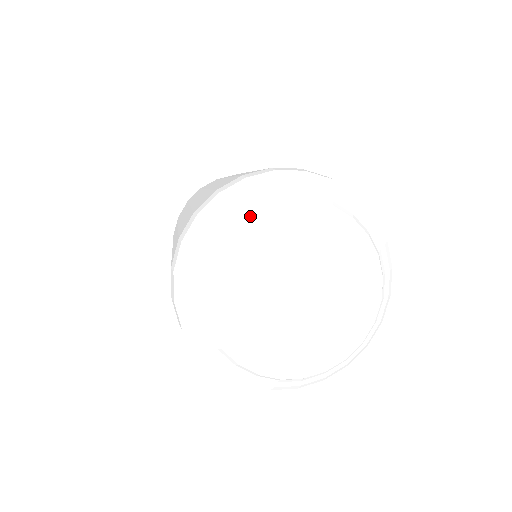
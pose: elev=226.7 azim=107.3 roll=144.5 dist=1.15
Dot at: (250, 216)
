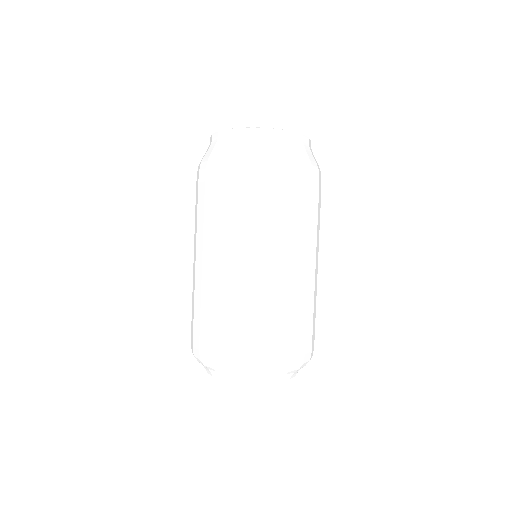
Dot at: (273, 382)
